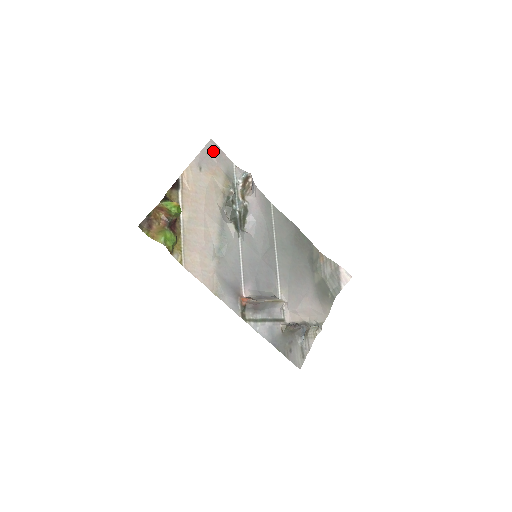
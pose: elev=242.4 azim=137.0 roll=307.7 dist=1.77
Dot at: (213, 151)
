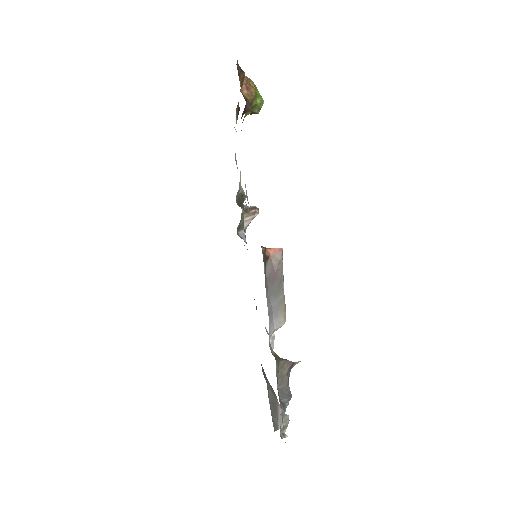
Dot at: occluded
